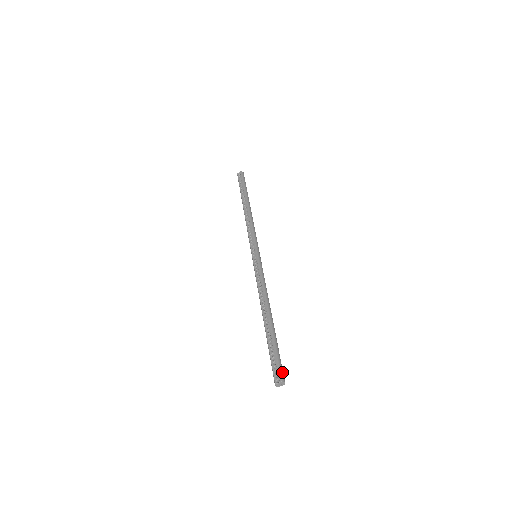
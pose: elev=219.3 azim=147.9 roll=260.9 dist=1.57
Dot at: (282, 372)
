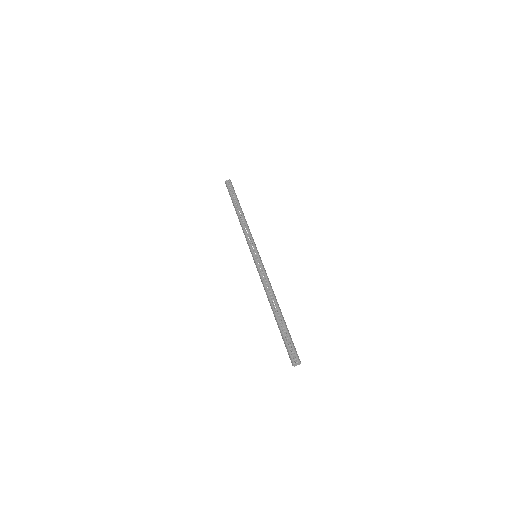
Dot at: occluded
